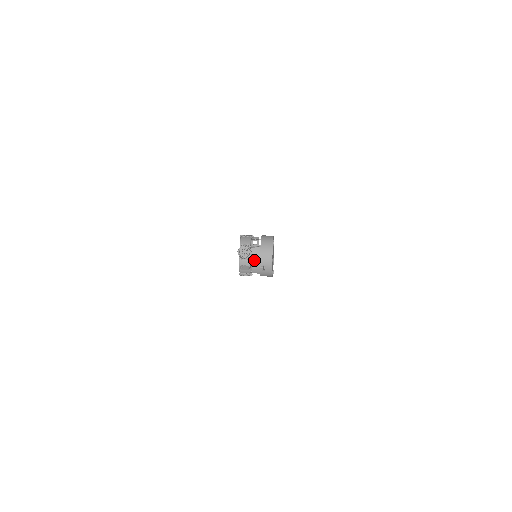
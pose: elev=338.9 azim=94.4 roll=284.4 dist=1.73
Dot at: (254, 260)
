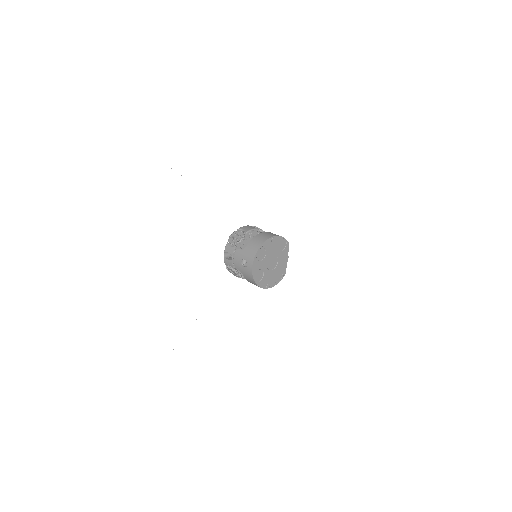
Dot at: occluded
